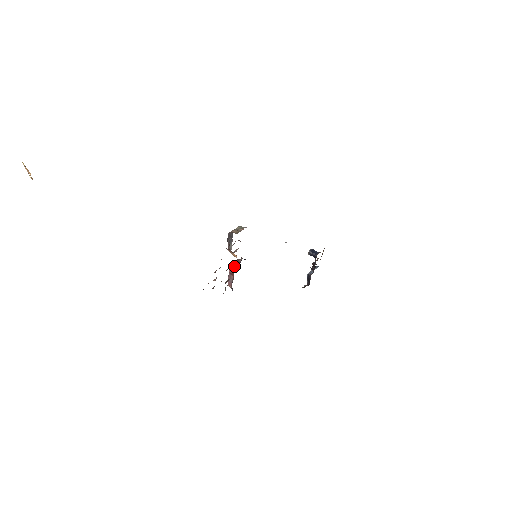
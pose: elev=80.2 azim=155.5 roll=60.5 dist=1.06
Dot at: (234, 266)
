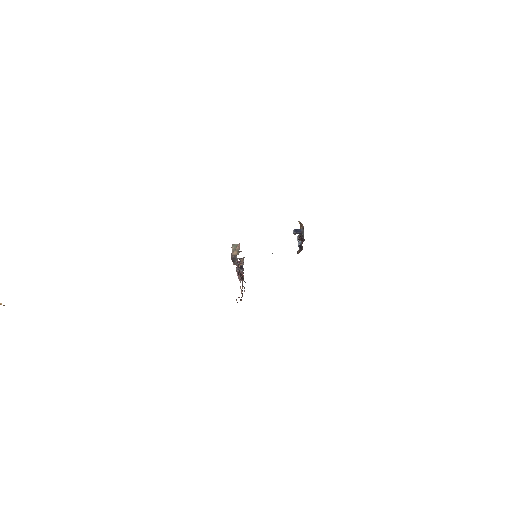
Dot at: (240, 269)
